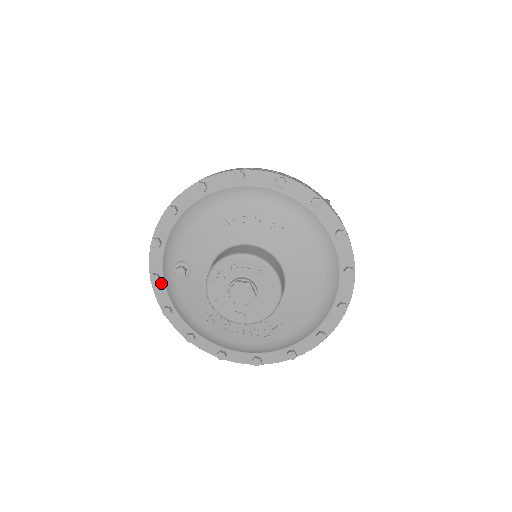
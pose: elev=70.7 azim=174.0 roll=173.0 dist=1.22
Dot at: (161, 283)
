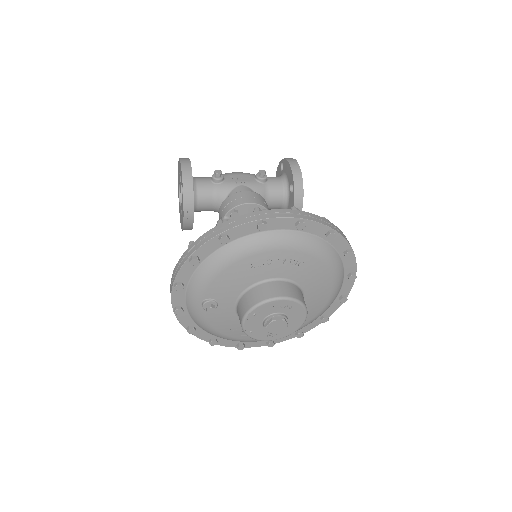
Dot at: (184, 312)
